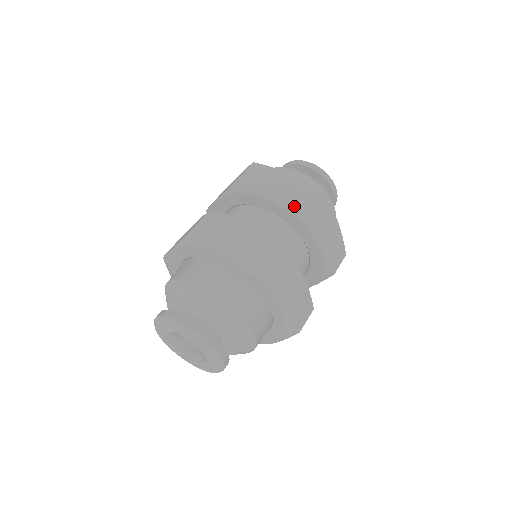
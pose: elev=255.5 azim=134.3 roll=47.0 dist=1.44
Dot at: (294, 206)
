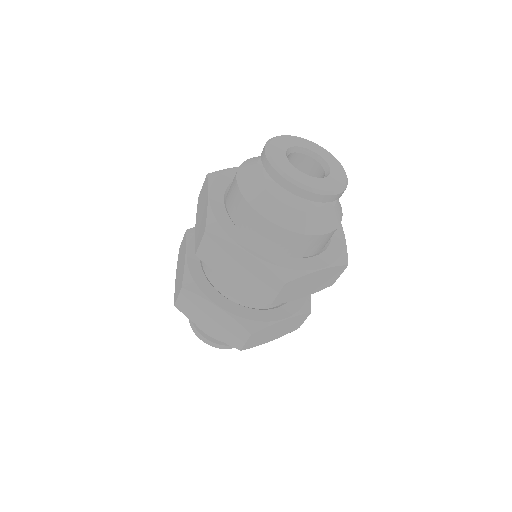
Dot at: (254, 294)
